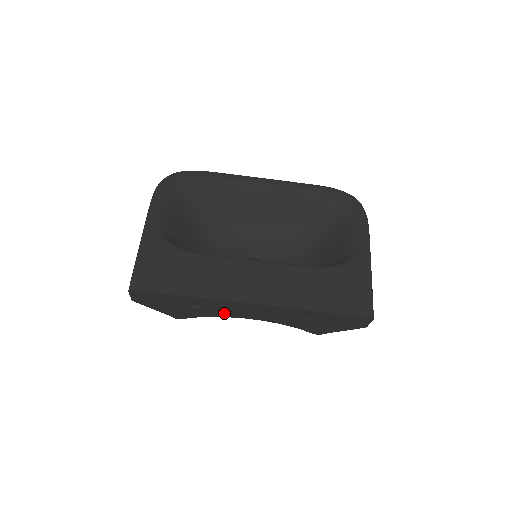
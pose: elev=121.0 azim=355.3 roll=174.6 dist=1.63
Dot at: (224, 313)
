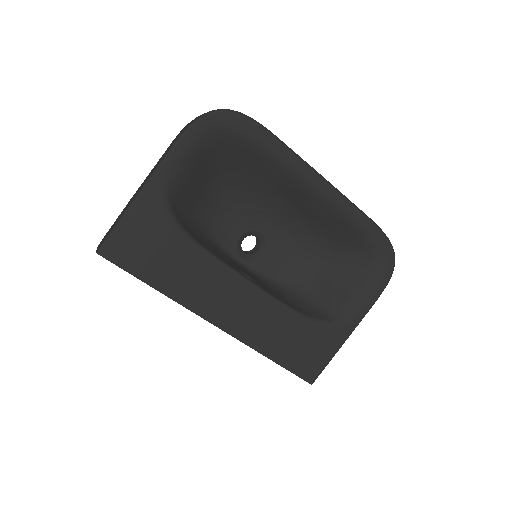
Dot at: occluded
